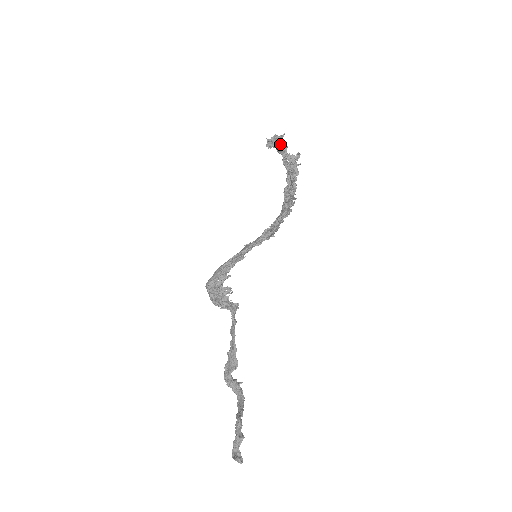
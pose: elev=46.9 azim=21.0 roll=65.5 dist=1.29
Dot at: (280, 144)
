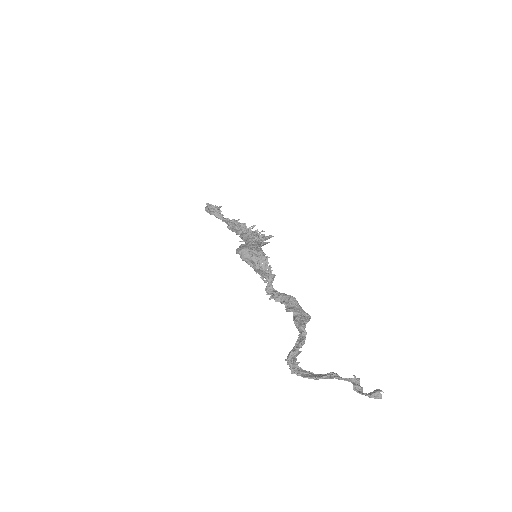
Dot at: (219, 211)
